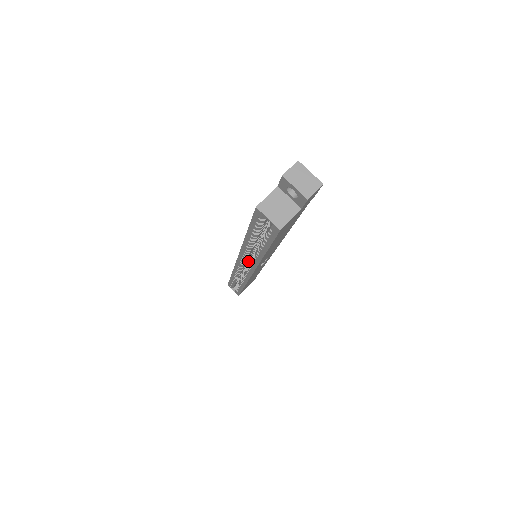
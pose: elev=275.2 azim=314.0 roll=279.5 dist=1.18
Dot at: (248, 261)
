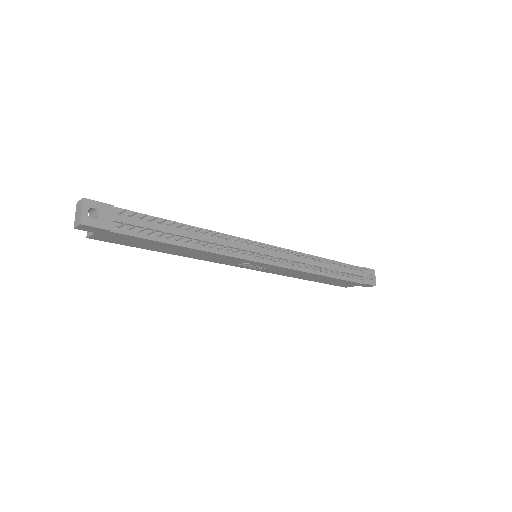
Dot at: occluded
